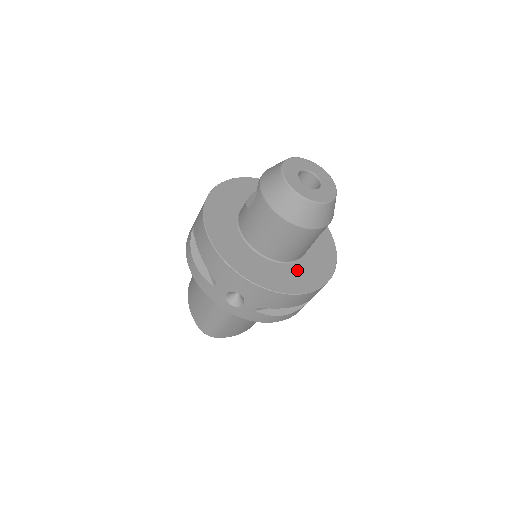
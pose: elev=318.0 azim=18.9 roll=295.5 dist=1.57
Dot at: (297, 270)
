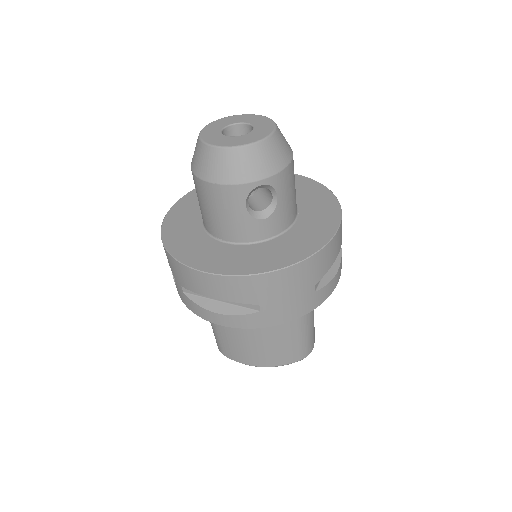
Dot at: (228, 251)
